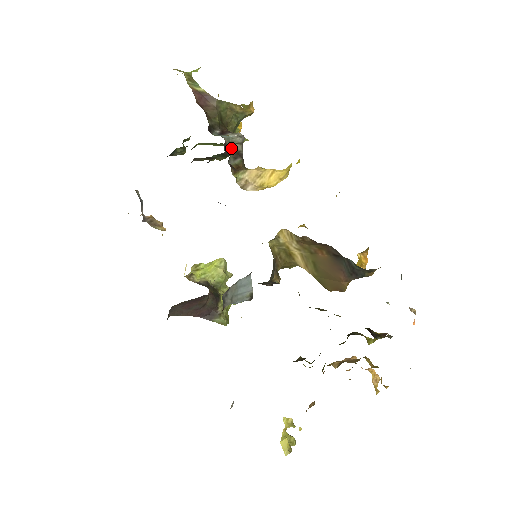
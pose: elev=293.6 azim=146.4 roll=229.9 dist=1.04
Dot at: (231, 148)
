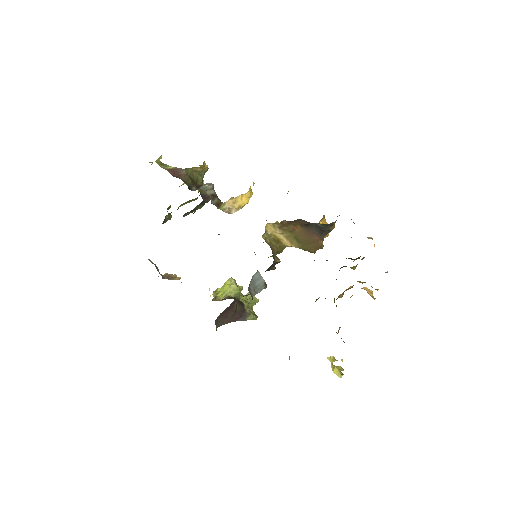
Dot at: (208, 194)
